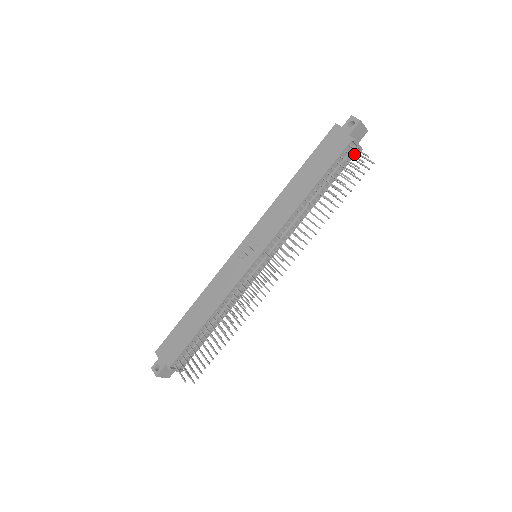
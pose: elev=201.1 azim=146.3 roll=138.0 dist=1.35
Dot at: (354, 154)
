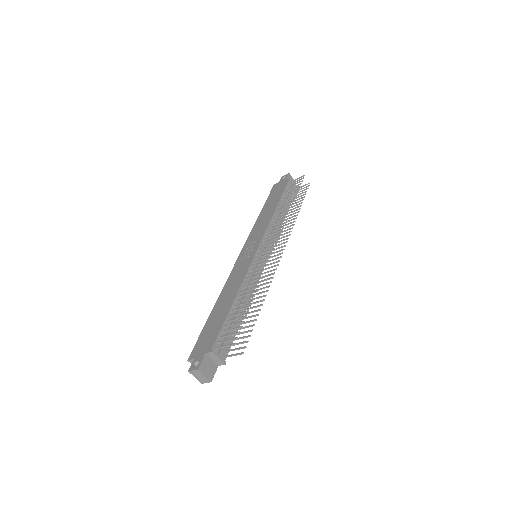
Dot at: (295, 191)
